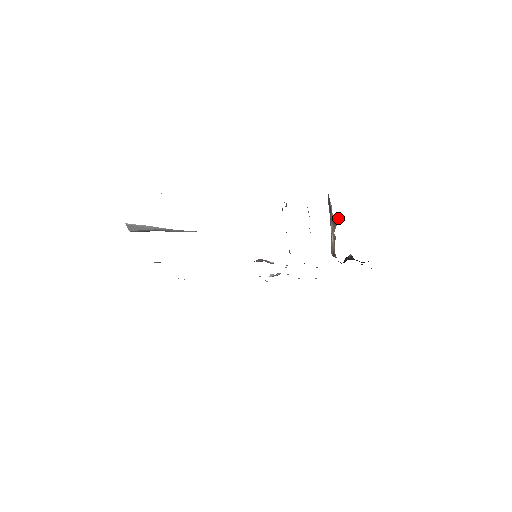
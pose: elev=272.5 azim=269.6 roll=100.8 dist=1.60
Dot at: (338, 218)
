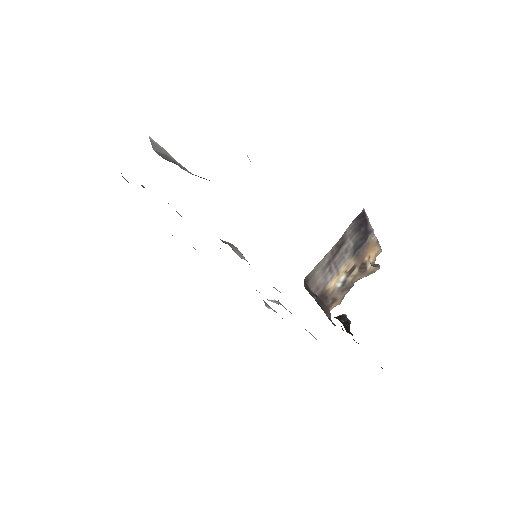
Dot at: (378, 268)
